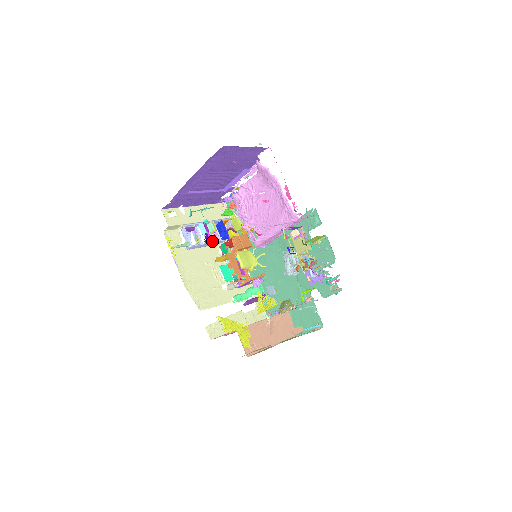
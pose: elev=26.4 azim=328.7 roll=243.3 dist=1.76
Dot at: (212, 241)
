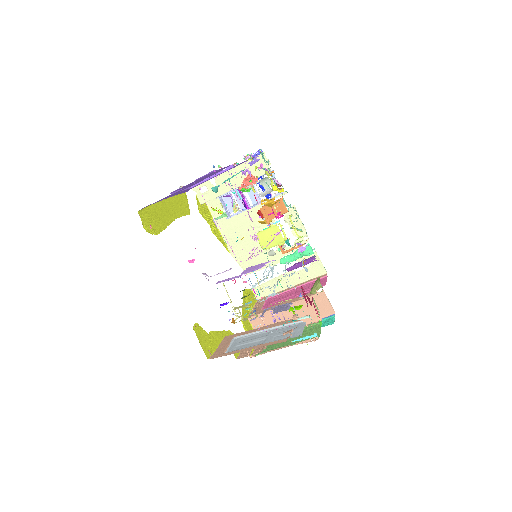
Dot at: (250, 207)
